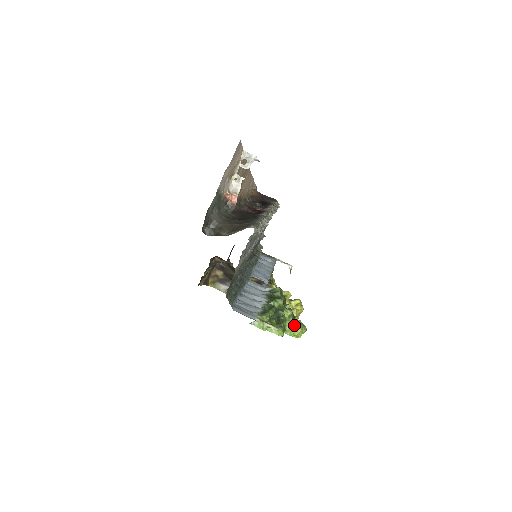
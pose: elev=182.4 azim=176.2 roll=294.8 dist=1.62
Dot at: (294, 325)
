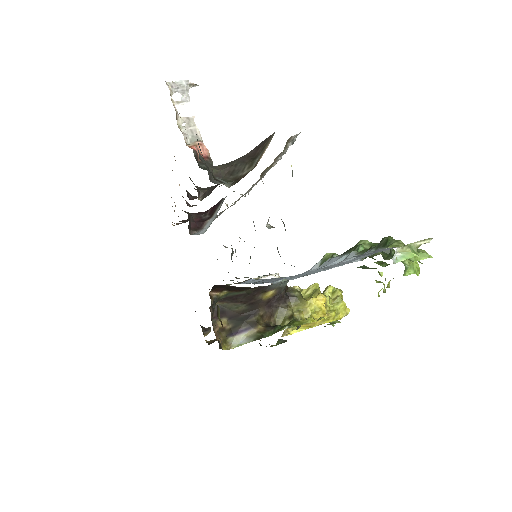
Dot at: occluded
